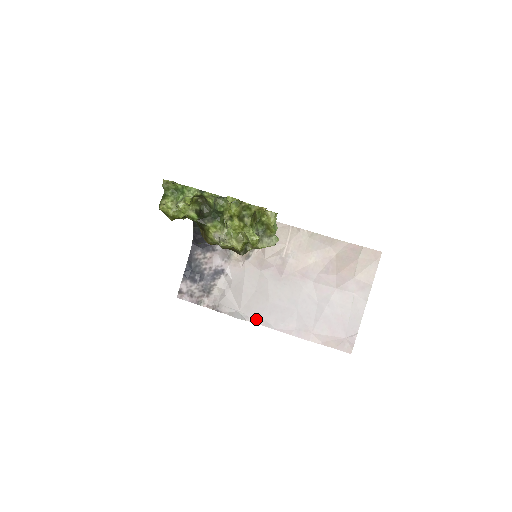
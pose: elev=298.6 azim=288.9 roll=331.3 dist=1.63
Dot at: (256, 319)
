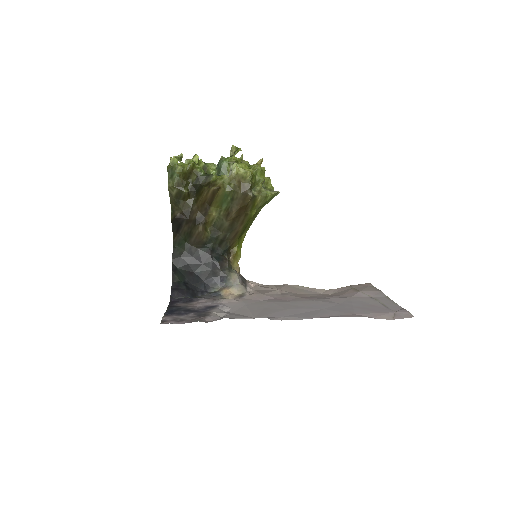
Dot at: (279, 318)
